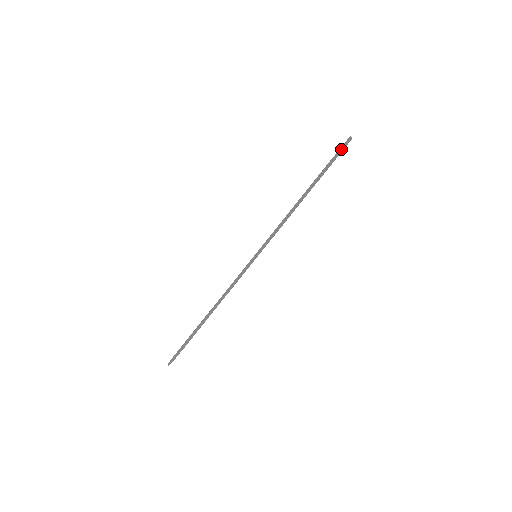
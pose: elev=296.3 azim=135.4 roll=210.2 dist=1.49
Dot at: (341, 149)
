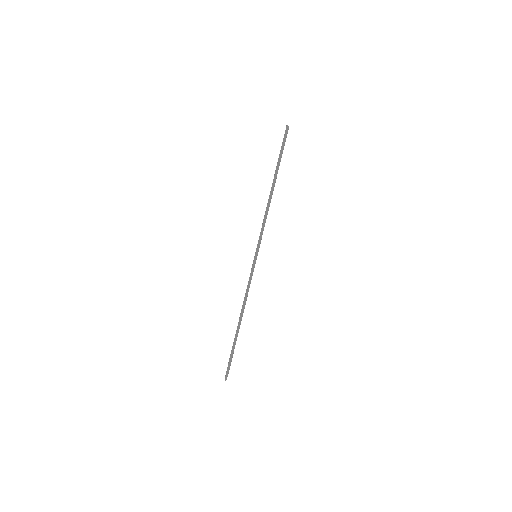
Dot at: (284, 139)
